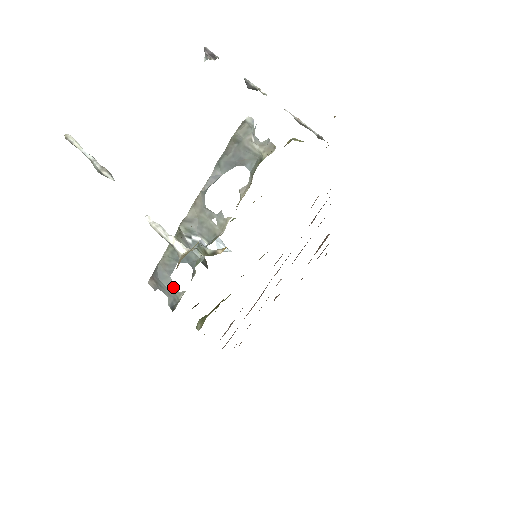
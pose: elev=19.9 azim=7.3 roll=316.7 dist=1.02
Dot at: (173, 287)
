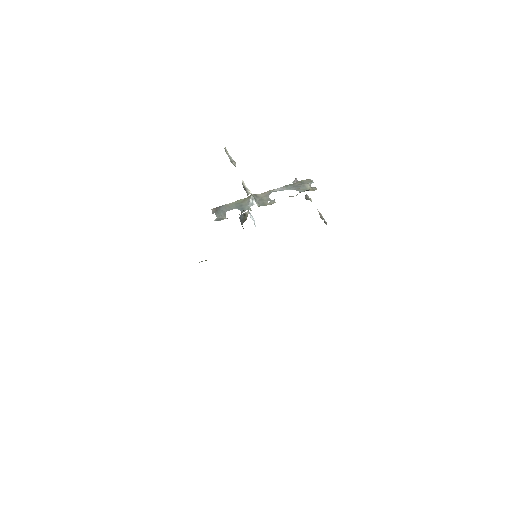
Dot at: (224, 215)
